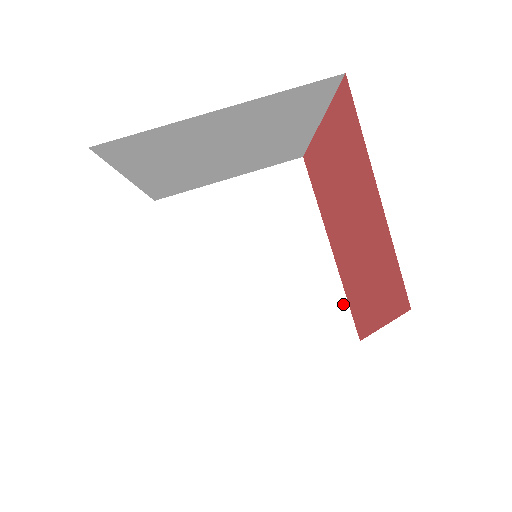
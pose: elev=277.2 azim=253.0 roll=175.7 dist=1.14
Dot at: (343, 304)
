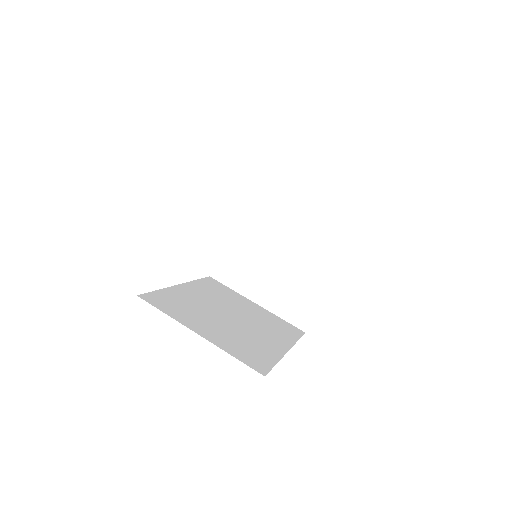
Dot at: (314, 307)
